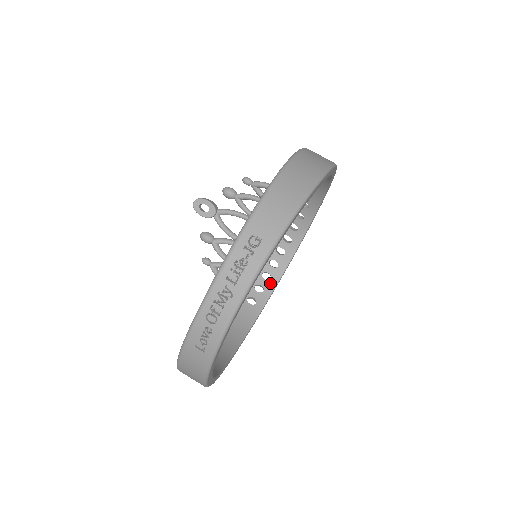
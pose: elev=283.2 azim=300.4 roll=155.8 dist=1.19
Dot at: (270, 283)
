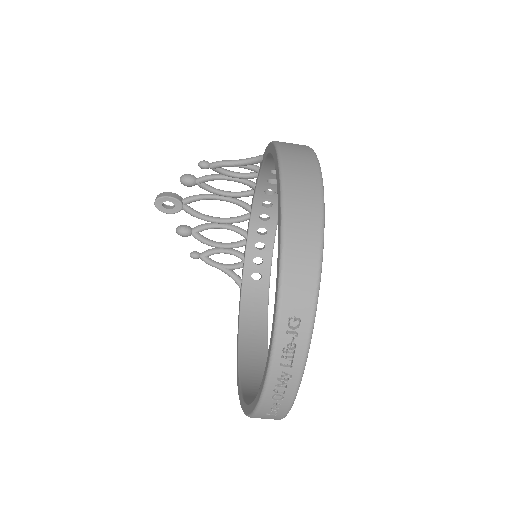
Dot at: (266, 251)
